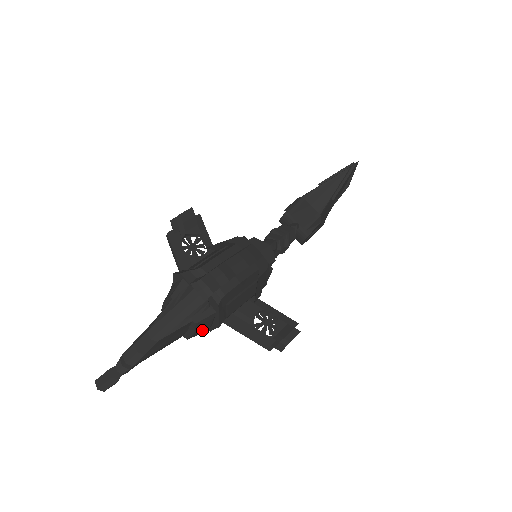
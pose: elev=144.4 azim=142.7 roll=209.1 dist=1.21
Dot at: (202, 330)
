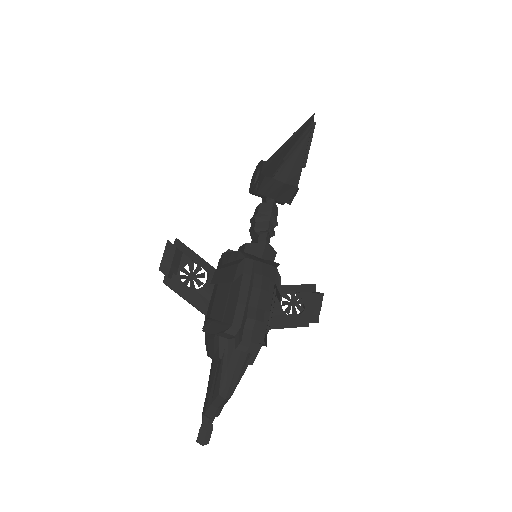
Dot at: occluded
